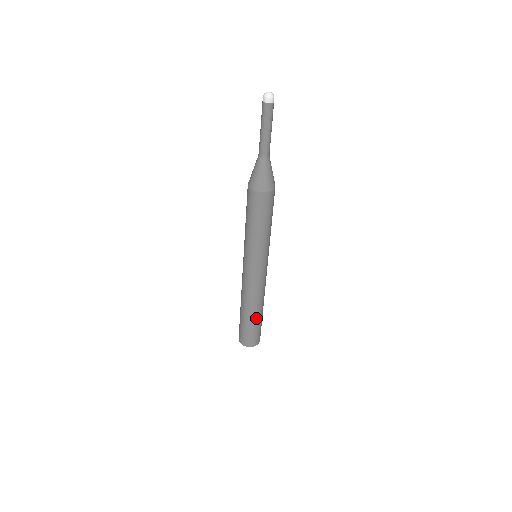
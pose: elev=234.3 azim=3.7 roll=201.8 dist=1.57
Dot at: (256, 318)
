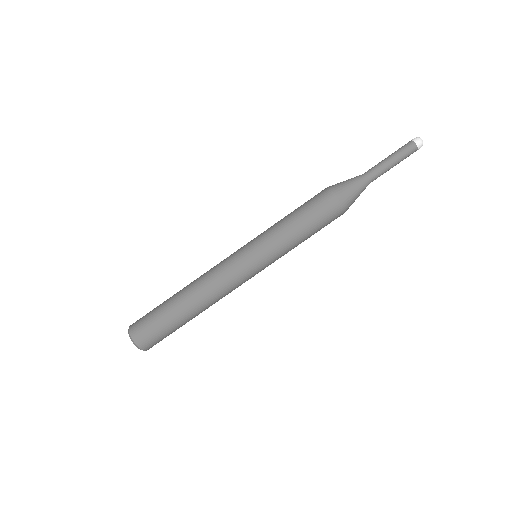
Dot at: (187, 319)
